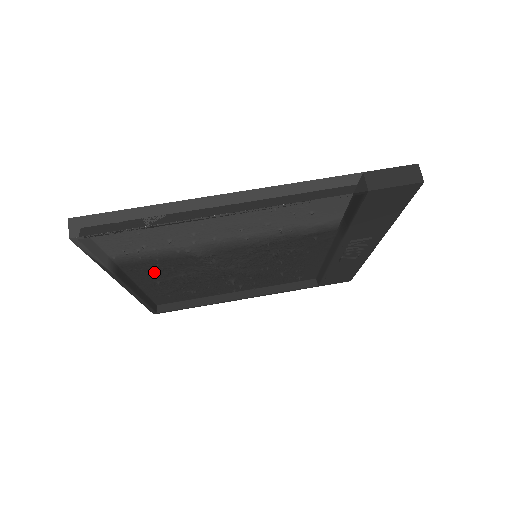
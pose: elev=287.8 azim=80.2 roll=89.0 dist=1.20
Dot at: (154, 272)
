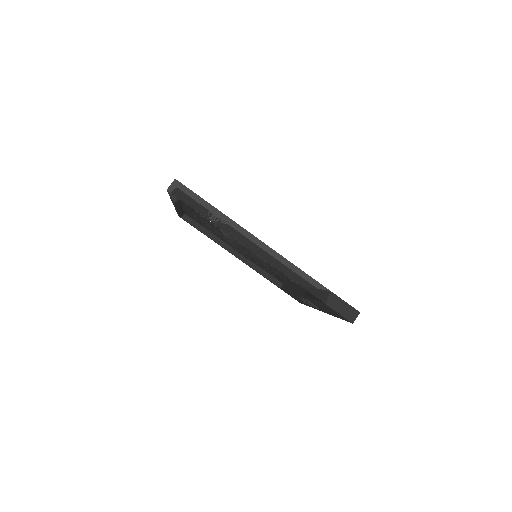
Dot at: occluded
